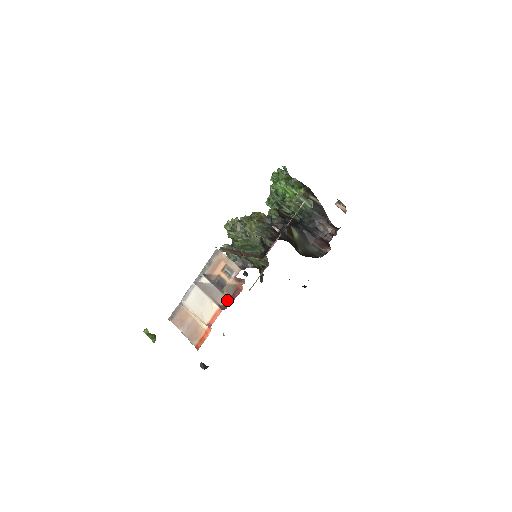
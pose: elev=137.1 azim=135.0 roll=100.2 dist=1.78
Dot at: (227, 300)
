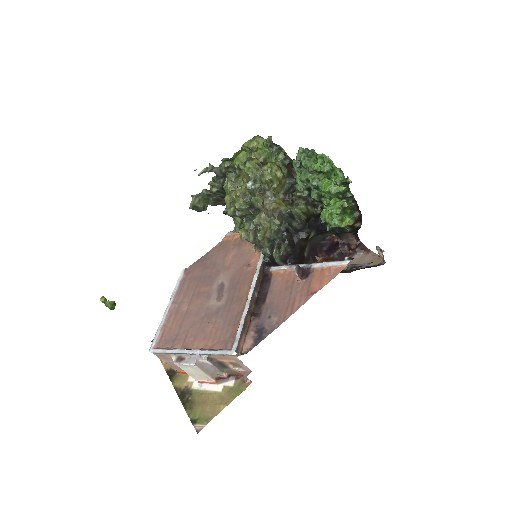
Dot at: (225, 377)
